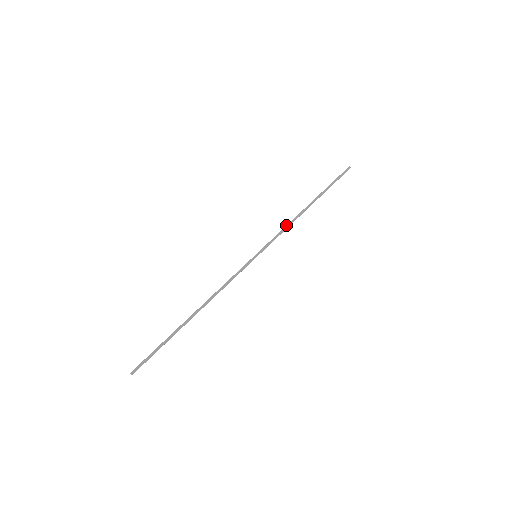
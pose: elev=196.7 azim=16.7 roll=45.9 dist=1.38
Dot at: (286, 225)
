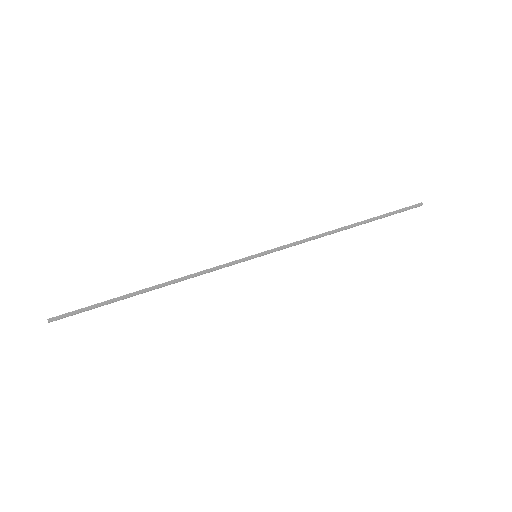
Dot at: (309, 237)
